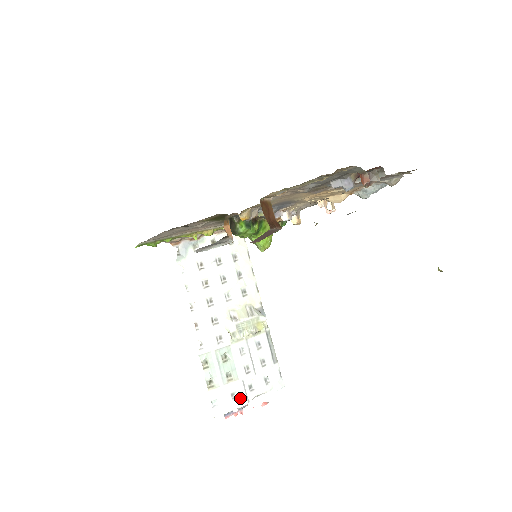
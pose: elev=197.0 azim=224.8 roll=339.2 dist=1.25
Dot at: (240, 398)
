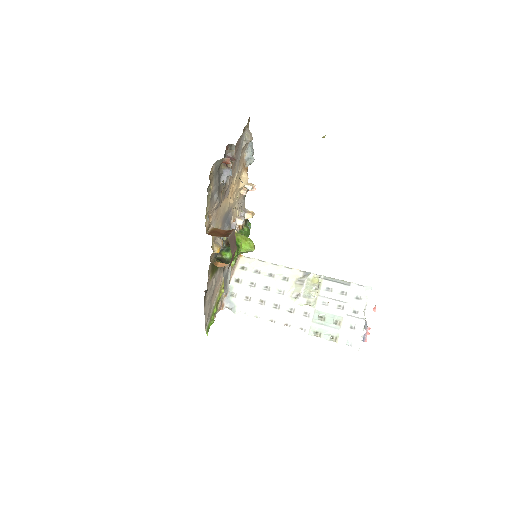
Dot at: (357, 324)
